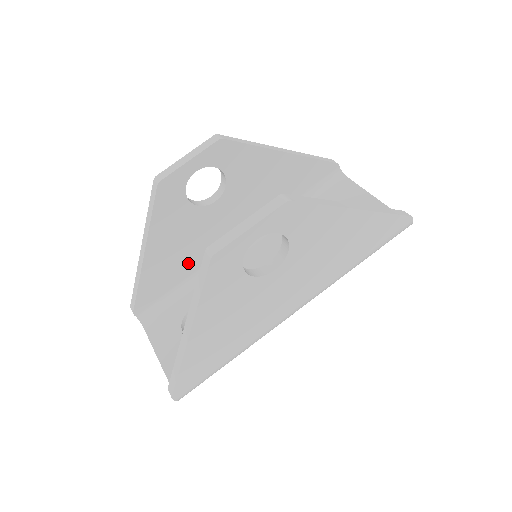
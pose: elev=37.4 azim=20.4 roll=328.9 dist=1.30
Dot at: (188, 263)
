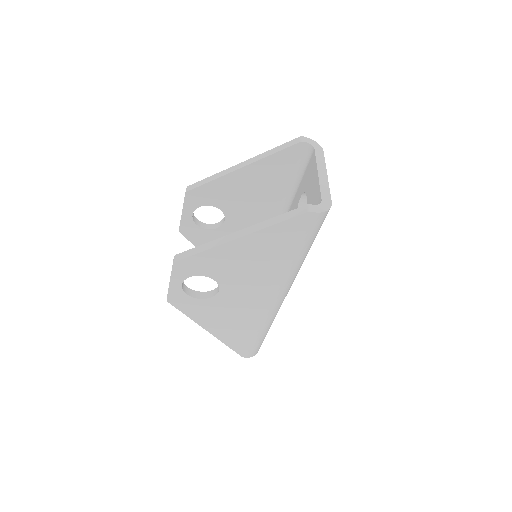
Dot at: occluded
